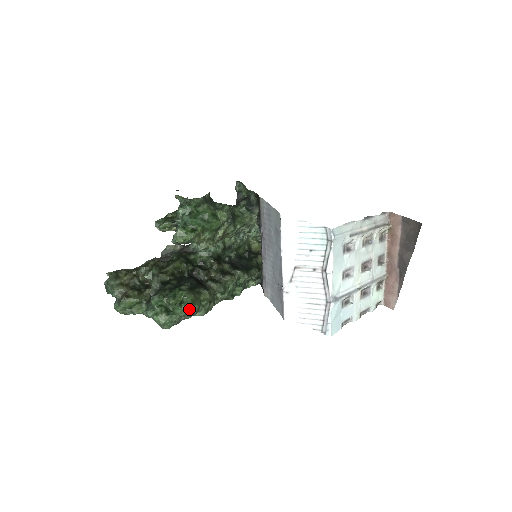
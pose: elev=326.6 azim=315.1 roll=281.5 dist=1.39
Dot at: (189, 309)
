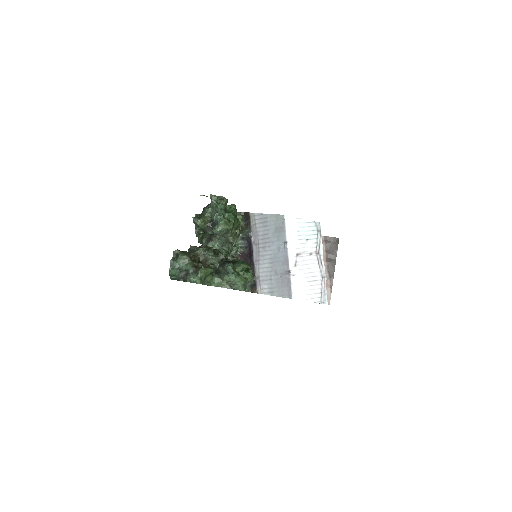
Dot at: (252, 276)
